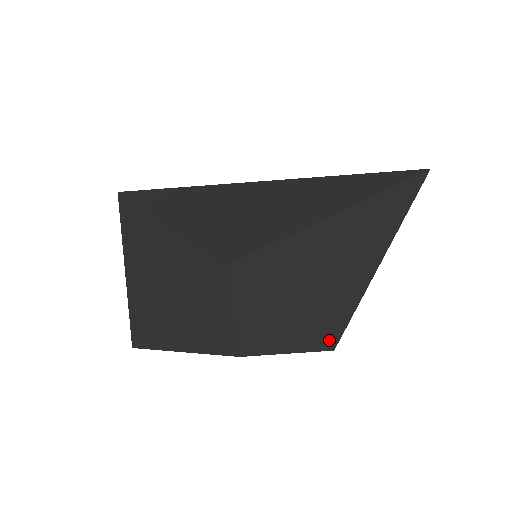
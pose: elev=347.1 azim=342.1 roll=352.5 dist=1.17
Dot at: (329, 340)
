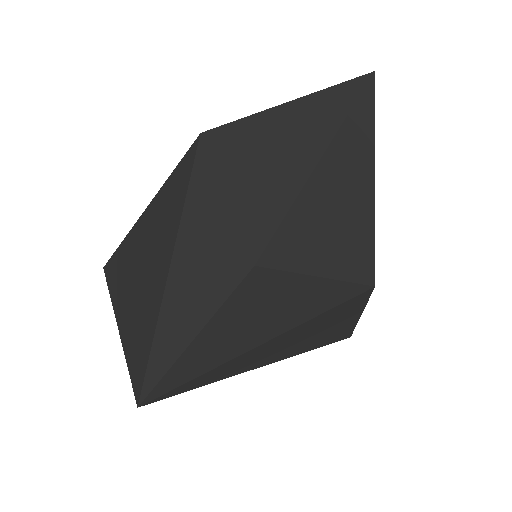
Dot at: (361, 267)
